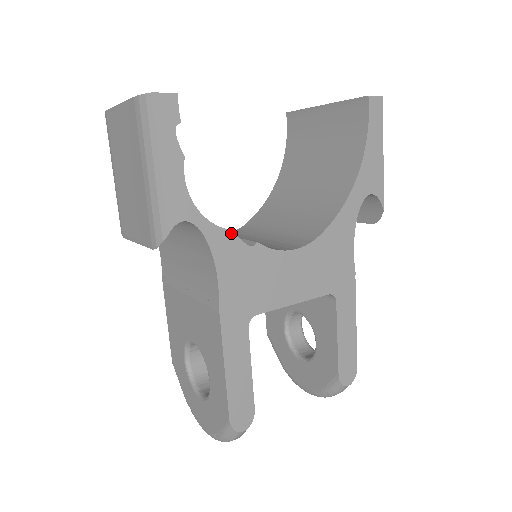
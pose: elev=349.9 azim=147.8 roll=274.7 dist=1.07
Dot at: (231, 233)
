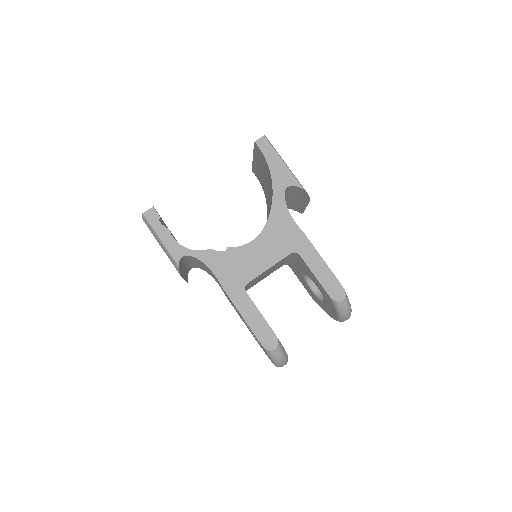
Dot at: (210, 250)
